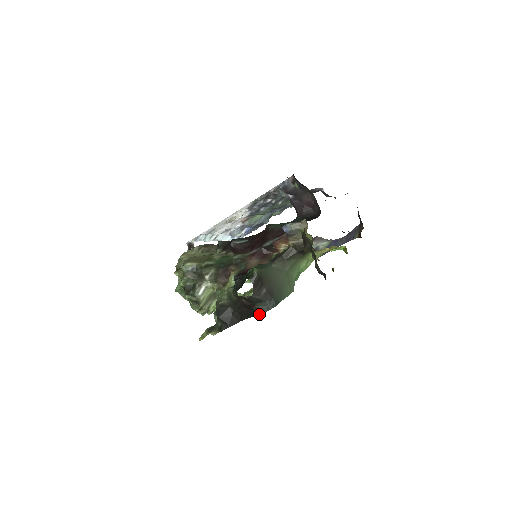
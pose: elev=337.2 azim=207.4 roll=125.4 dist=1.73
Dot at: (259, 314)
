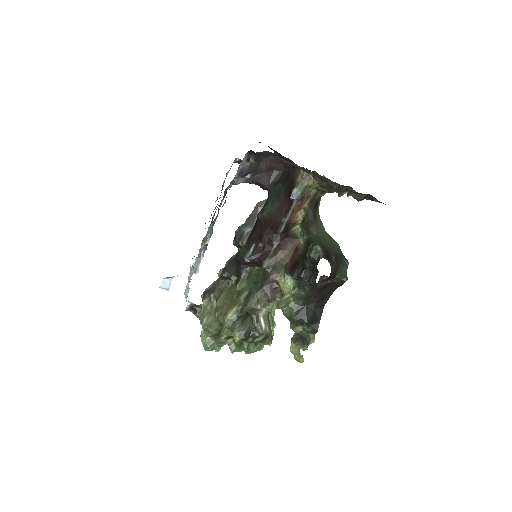
Dot at: (344, 280)
